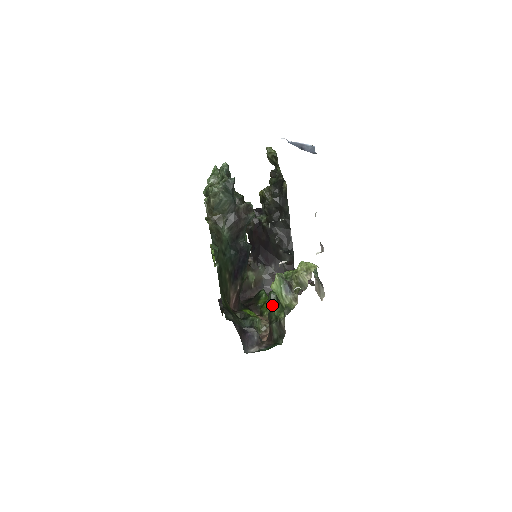
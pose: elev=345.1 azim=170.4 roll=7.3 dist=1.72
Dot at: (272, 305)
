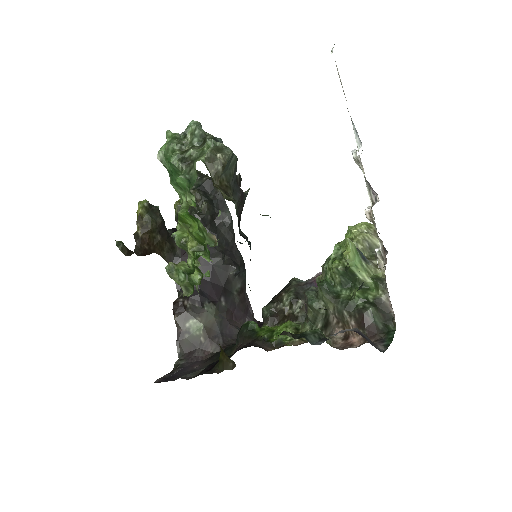
Dot at: (337, 296)
